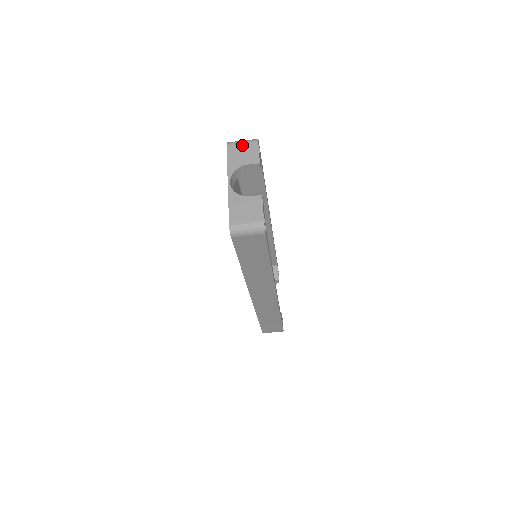
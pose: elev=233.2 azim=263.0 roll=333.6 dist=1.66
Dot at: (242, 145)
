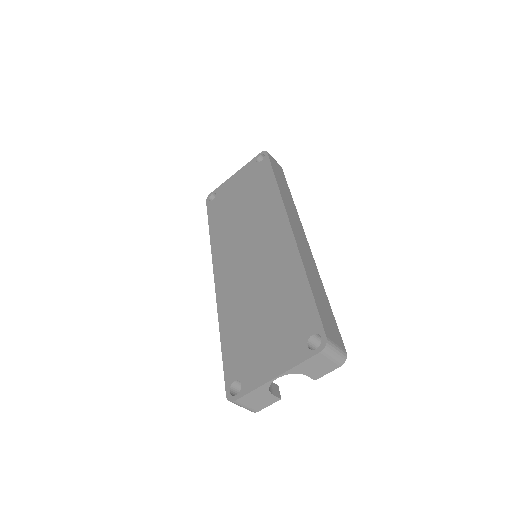
Dot at: (329, 361)
